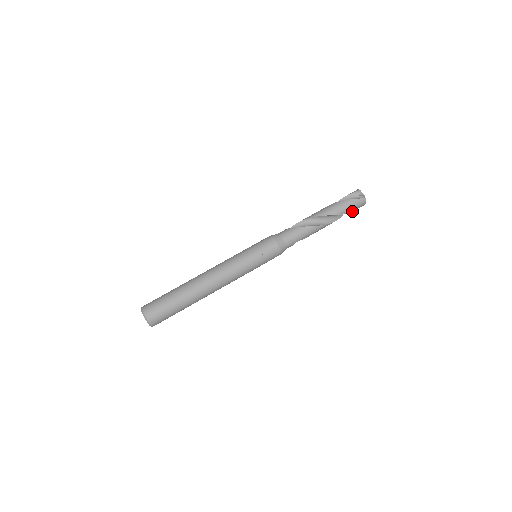
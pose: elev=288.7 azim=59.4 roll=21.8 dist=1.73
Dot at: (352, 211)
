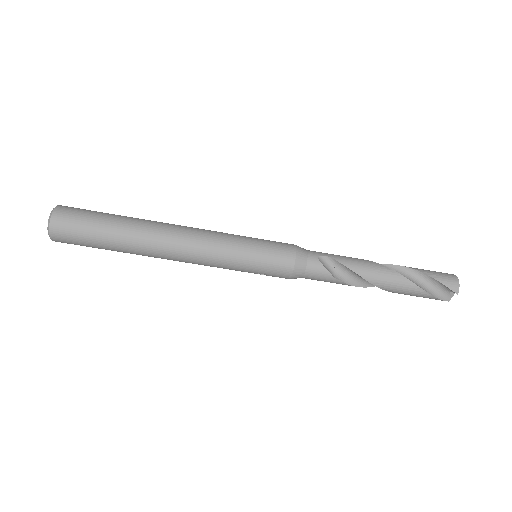
Dot at: occluded
